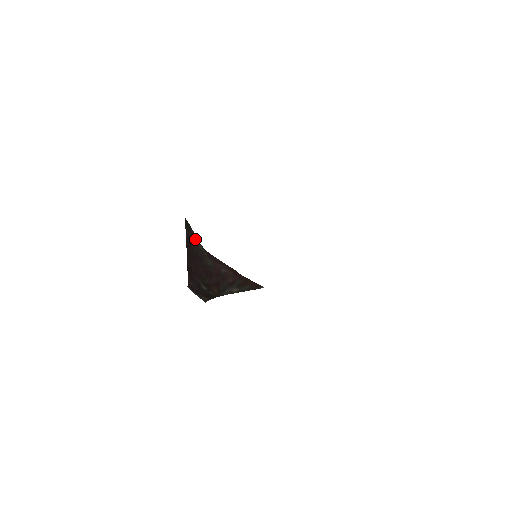
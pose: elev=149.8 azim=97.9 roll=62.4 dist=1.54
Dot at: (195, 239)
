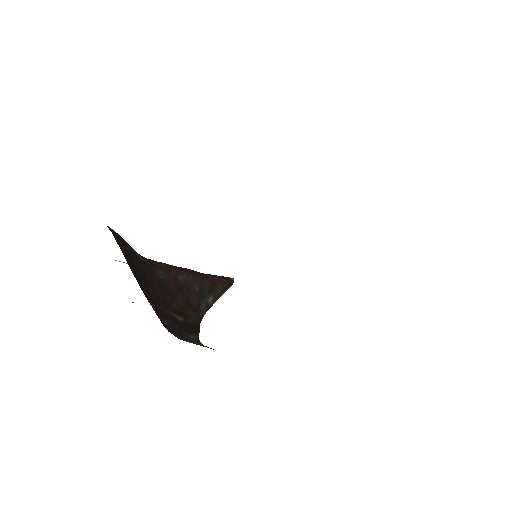
Dot at: (131, 249)
